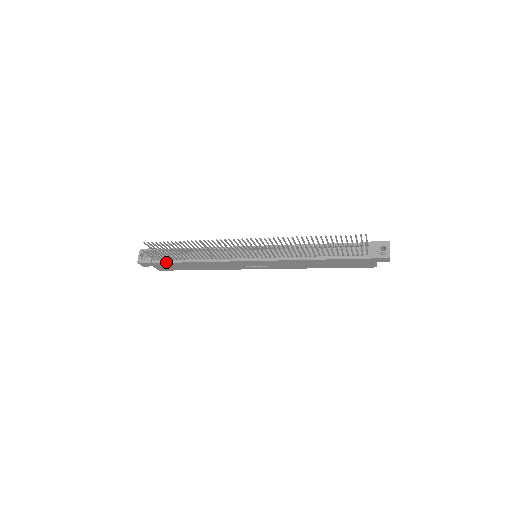
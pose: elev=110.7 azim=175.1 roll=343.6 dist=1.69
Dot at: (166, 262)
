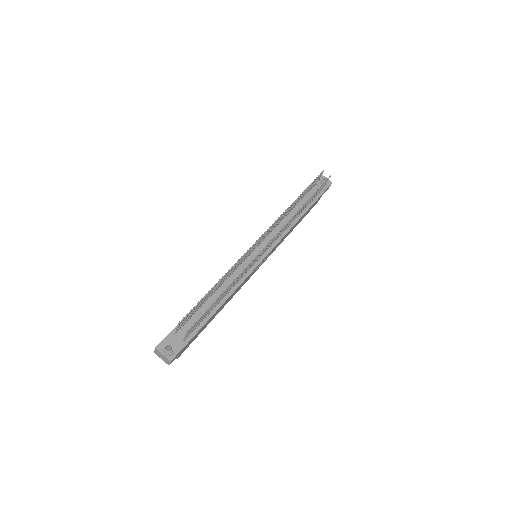
Dot at: (198, 331)
